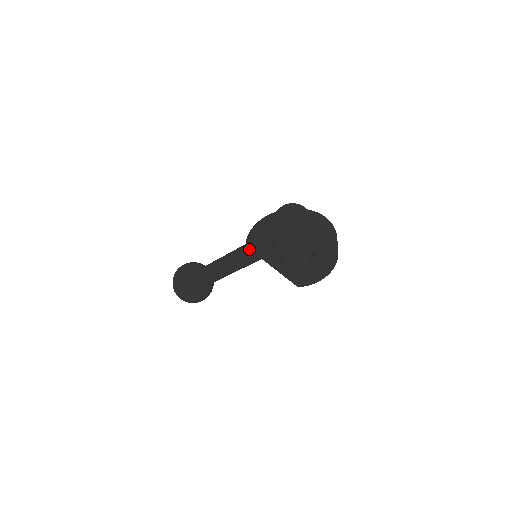
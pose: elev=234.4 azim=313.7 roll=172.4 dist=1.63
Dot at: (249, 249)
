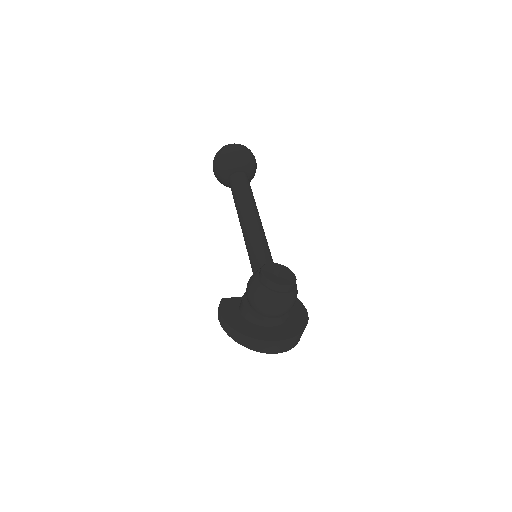
Dot at: occluded
